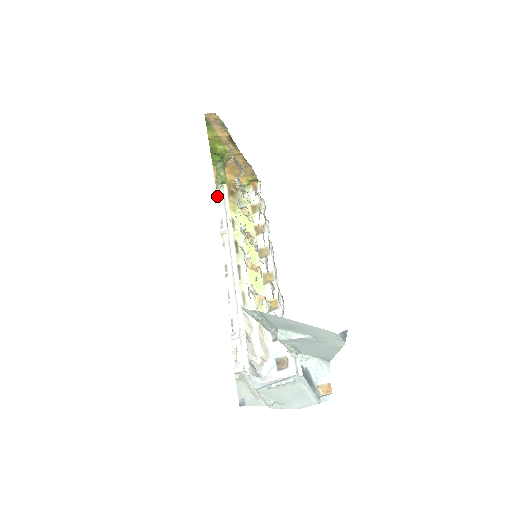
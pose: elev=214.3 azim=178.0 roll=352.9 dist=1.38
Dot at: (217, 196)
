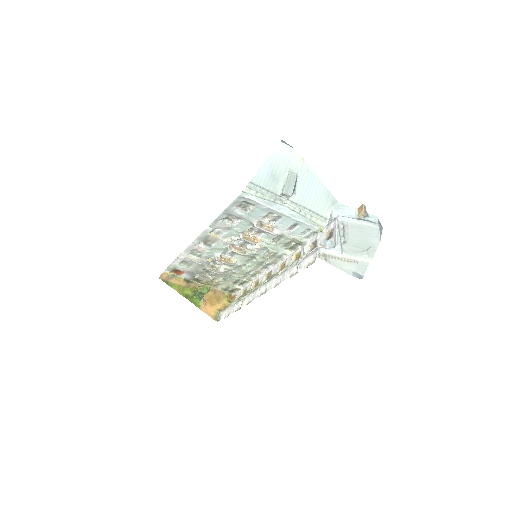
Dot at: occluded
